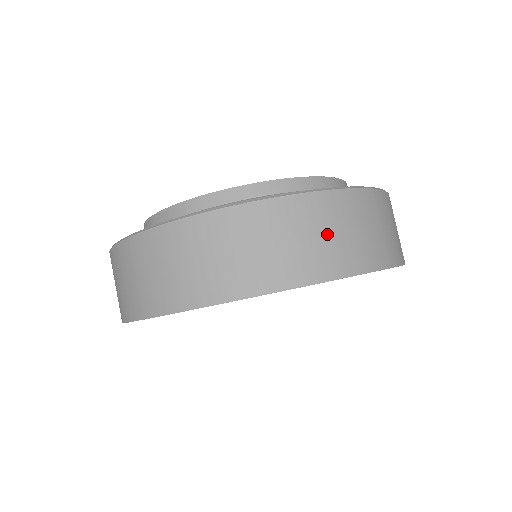
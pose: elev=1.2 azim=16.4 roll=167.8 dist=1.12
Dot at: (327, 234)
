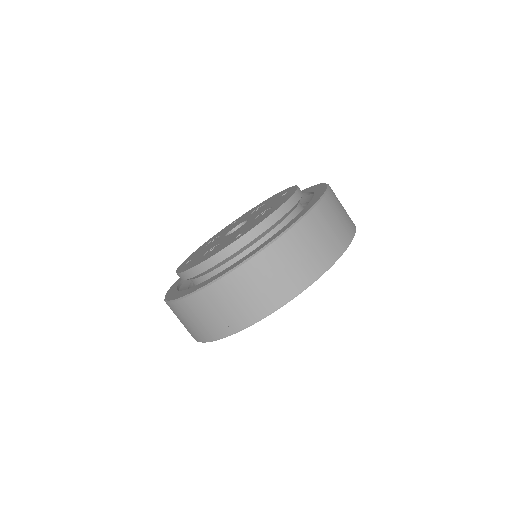
Dot at: (257, 289)
